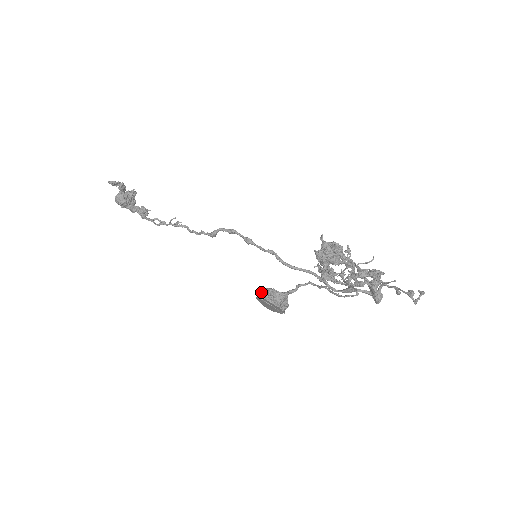
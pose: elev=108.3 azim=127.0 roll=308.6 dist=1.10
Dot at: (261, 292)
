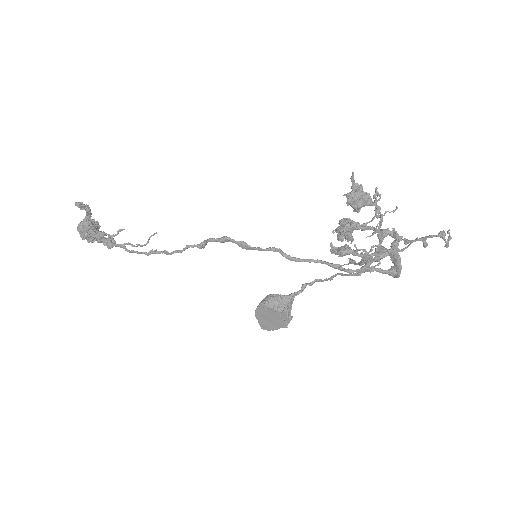
Dot at: (262, 301)
